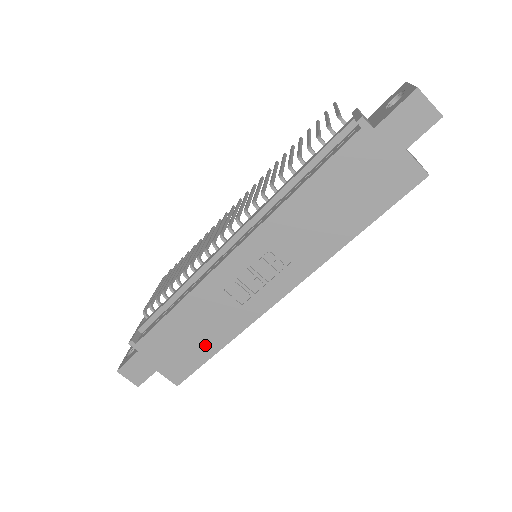
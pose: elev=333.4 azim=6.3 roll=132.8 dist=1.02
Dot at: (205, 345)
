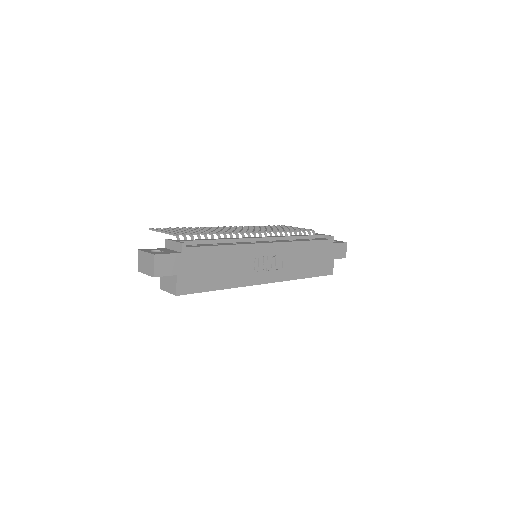
Dot at: (216, 280)
